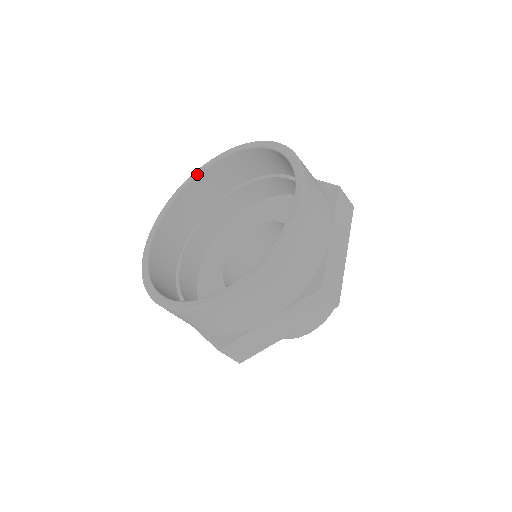
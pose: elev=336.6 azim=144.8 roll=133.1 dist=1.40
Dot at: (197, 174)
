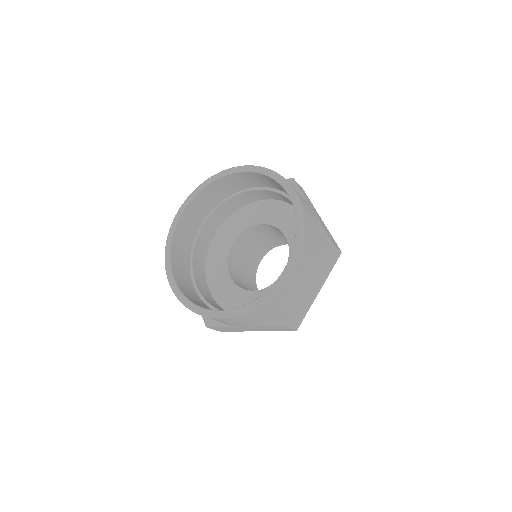
Dot at: (228, 174)
